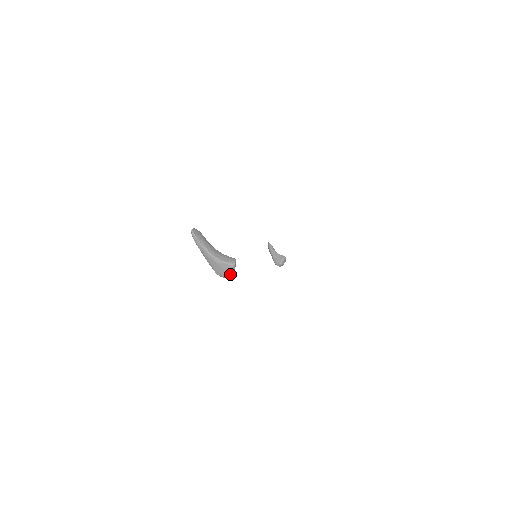
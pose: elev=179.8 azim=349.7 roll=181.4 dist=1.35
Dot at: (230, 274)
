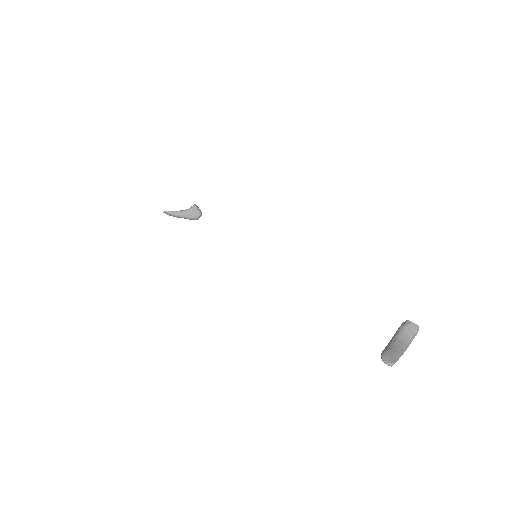
Dot at: occluded
